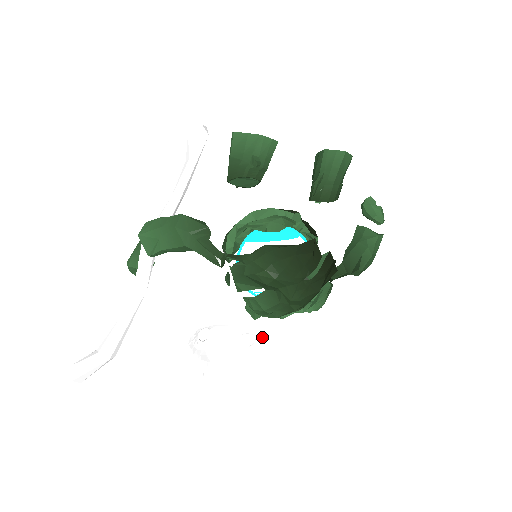
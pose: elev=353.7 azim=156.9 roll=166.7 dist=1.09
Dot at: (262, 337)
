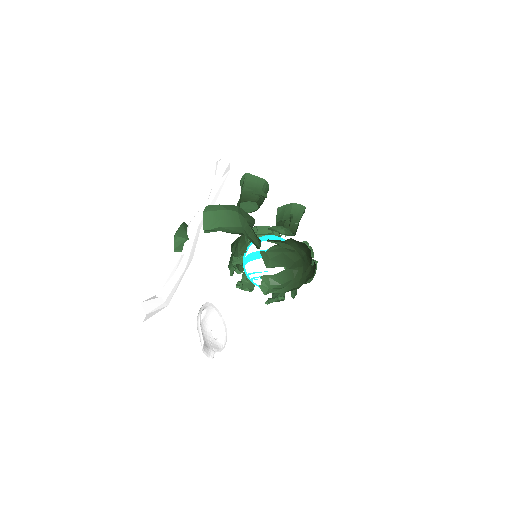
Dot at: (225, 332)
